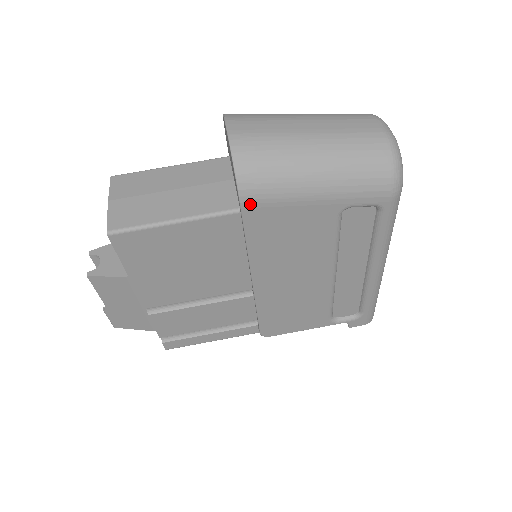
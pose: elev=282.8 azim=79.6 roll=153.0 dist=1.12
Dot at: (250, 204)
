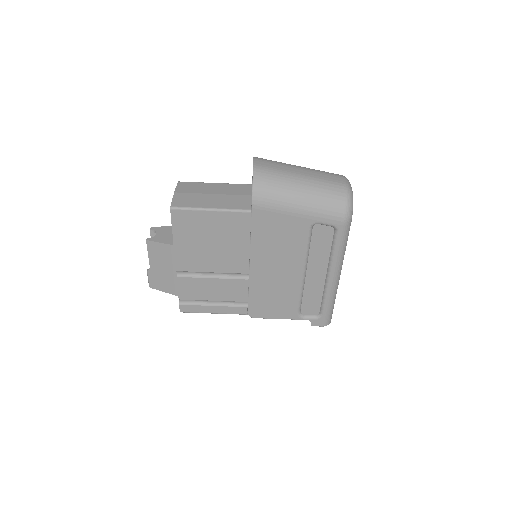
Dot at: (258, 206)
